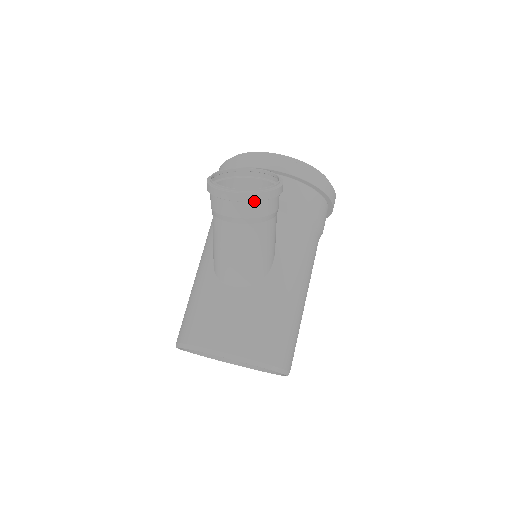
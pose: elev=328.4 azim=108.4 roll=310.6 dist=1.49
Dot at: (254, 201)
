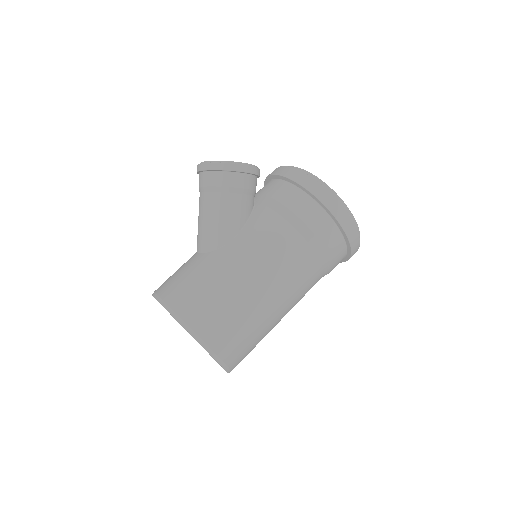
Dot at: (207, 170)
